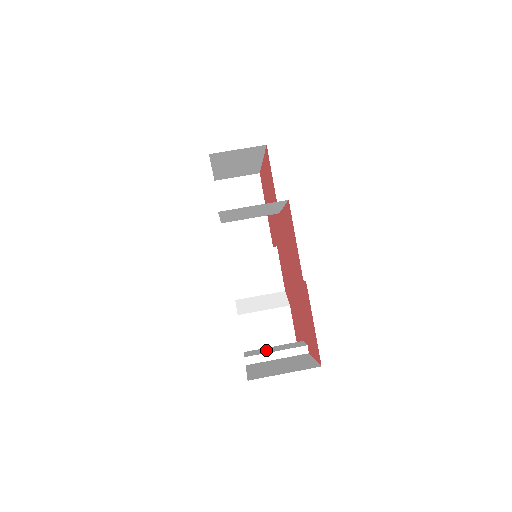
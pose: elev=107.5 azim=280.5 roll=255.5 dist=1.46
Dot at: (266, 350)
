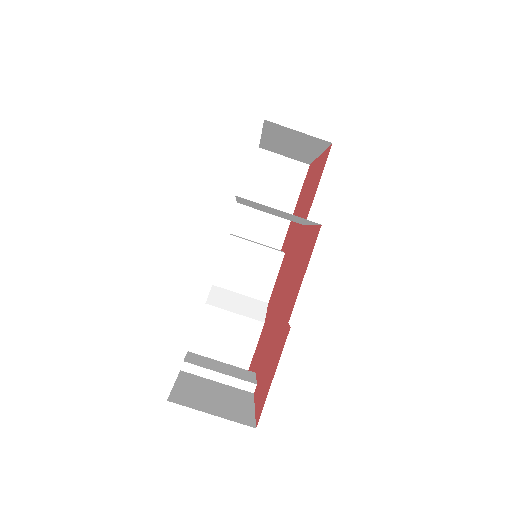
Dot at: (211, 364)
